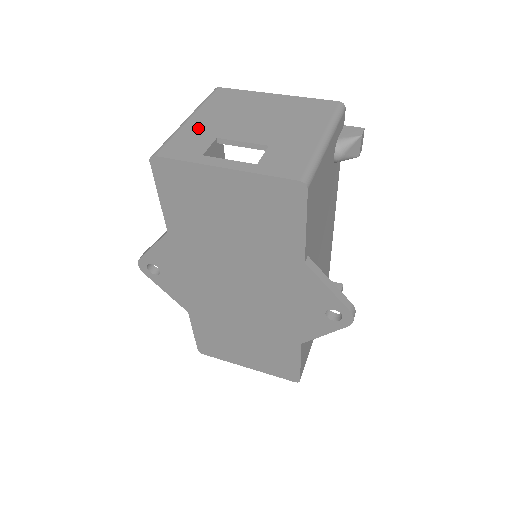
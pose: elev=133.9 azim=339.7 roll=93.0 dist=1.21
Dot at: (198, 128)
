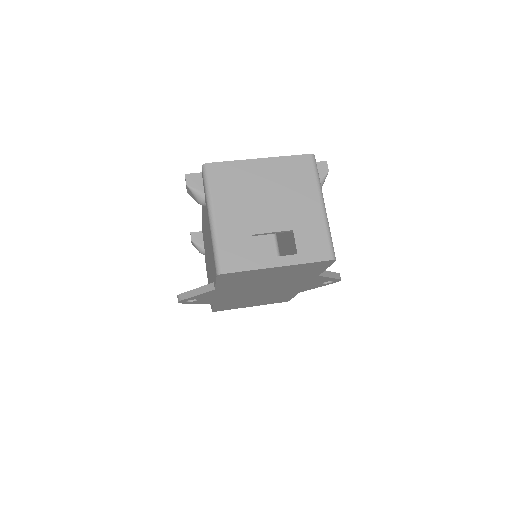
Dot at: (230, 228)
